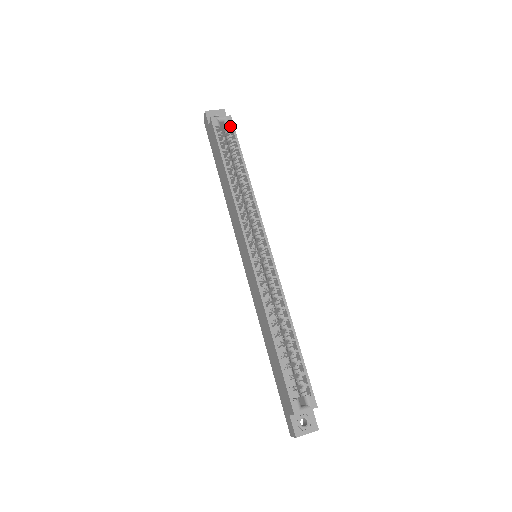
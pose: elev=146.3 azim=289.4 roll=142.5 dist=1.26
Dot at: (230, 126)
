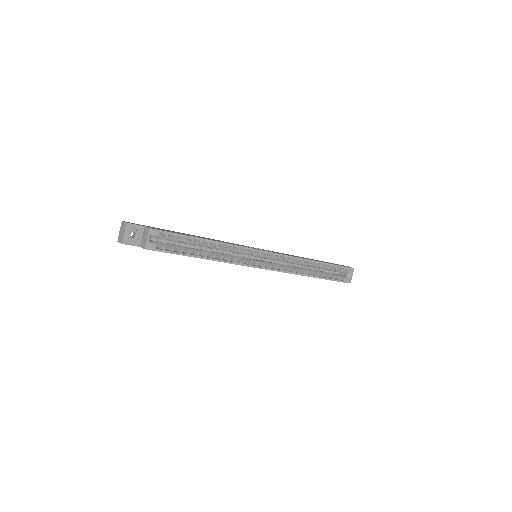
Dot at: (157, 232)
